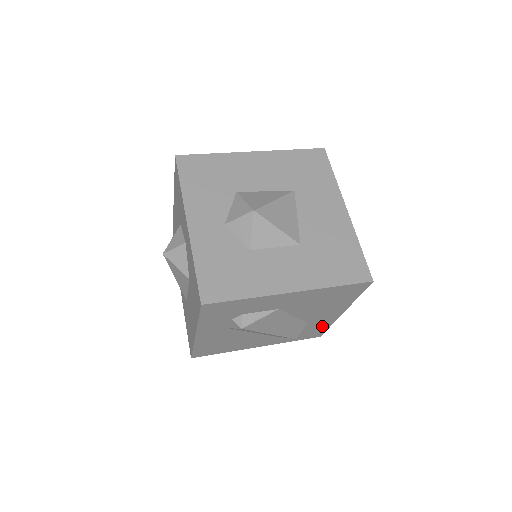
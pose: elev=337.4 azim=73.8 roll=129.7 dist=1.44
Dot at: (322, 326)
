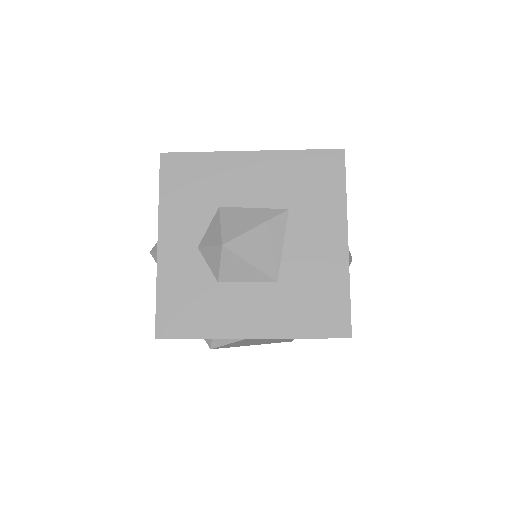
Dot at: occluded
